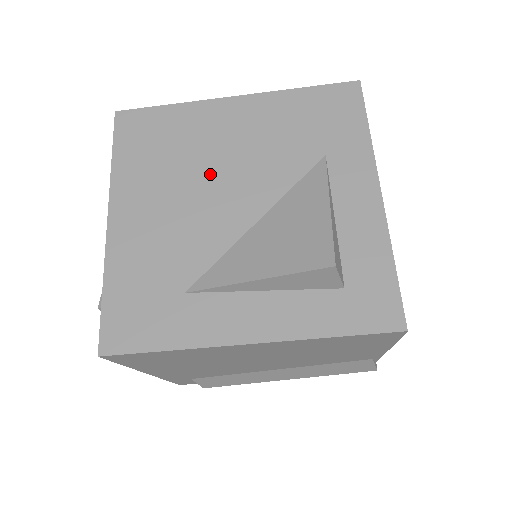
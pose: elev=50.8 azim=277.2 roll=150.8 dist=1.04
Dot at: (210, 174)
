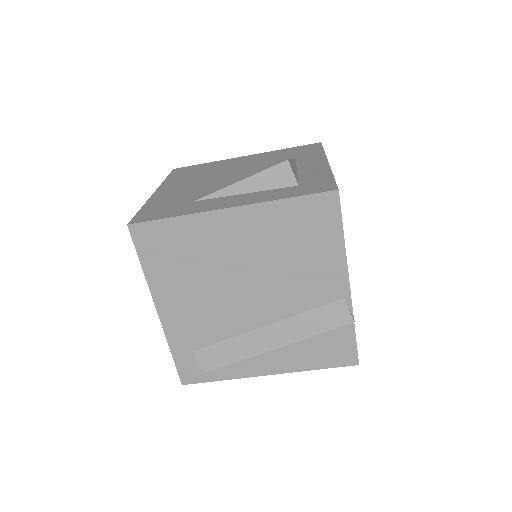
Dot at: (223, 173)
